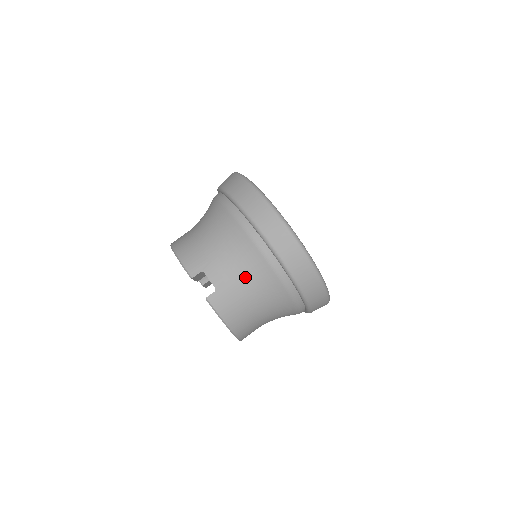
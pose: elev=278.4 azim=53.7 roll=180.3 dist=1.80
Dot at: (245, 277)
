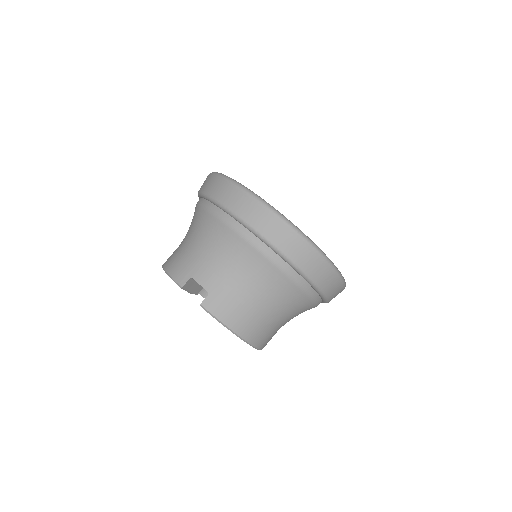
Dot at: (236, 271)
